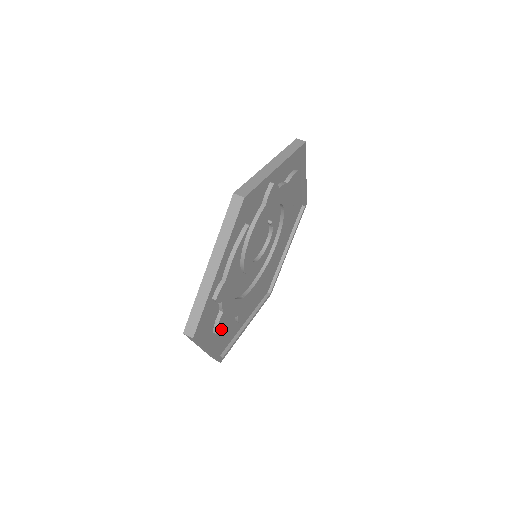
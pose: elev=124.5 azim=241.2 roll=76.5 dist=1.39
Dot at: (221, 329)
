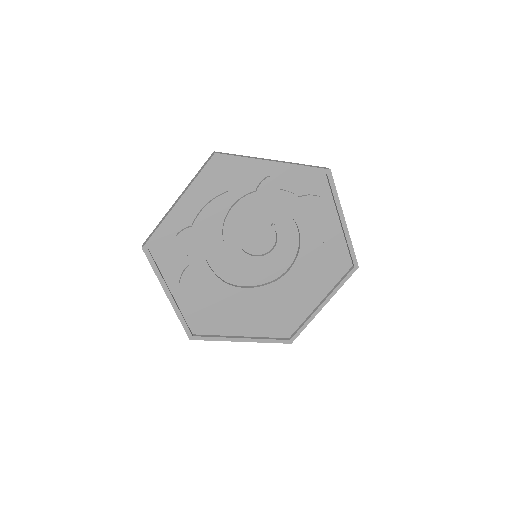
Dot at: (188, 287)
